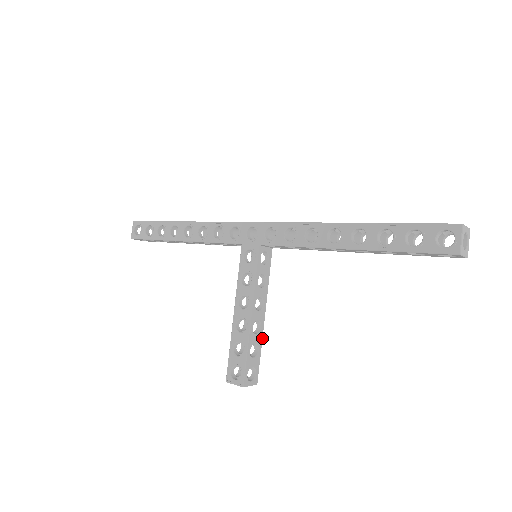
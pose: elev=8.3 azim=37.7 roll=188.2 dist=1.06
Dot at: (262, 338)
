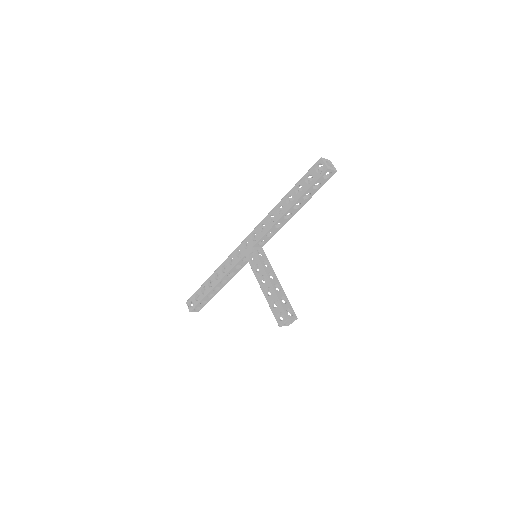
Dot at: occluded
